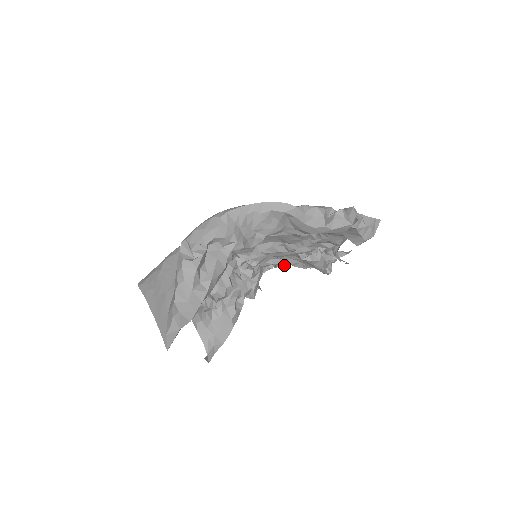
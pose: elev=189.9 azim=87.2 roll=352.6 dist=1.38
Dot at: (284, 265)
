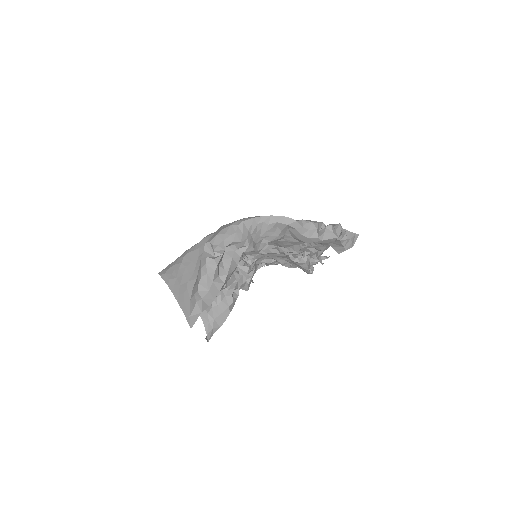
Dot at: (274, 264)
